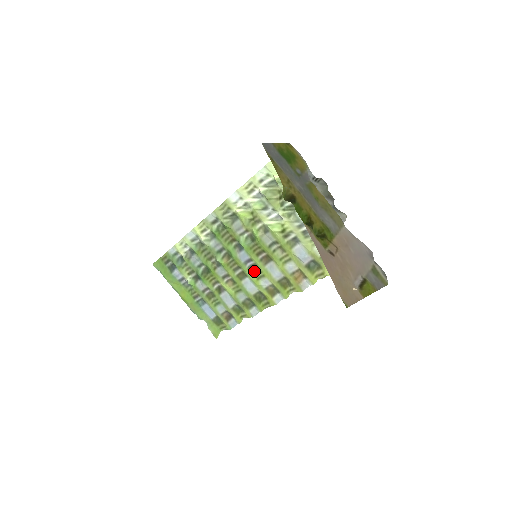
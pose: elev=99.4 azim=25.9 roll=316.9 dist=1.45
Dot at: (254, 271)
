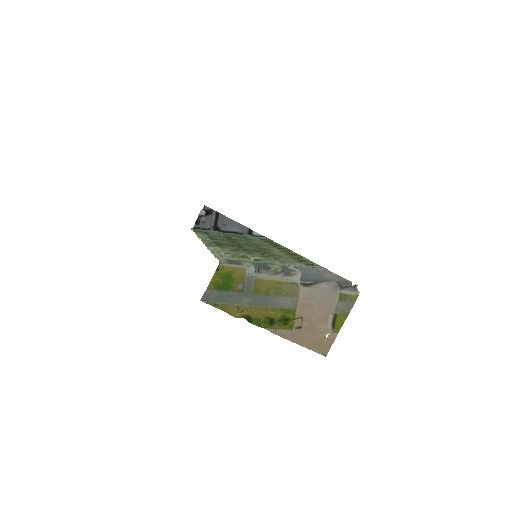
Dot at: (263, 248)
